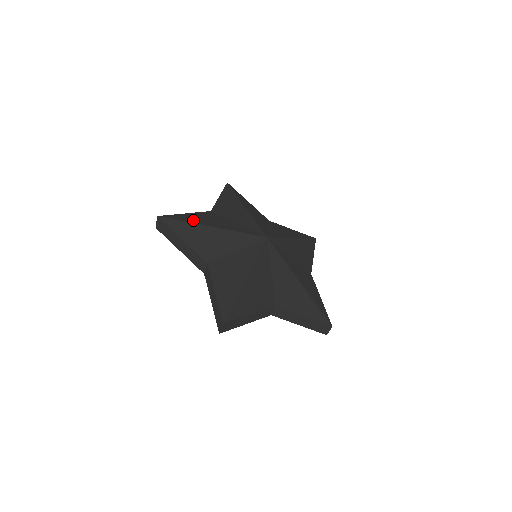
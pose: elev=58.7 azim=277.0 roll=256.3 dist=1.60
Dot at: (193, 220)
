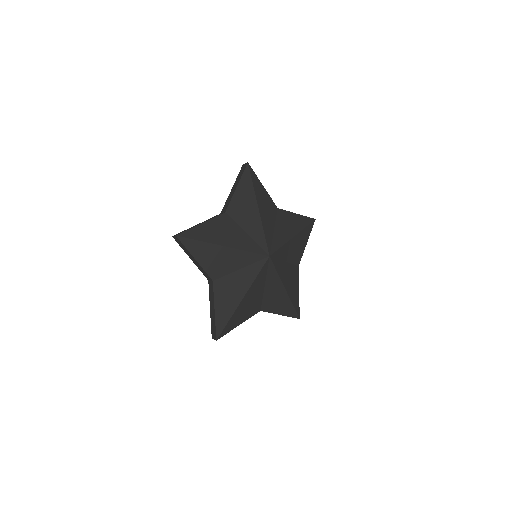
Dot at: (207, 237)
